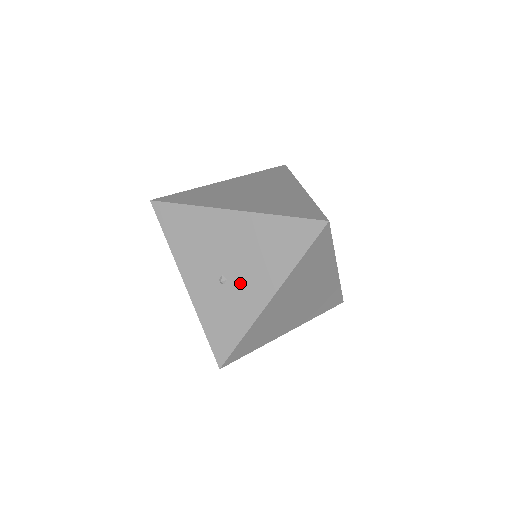
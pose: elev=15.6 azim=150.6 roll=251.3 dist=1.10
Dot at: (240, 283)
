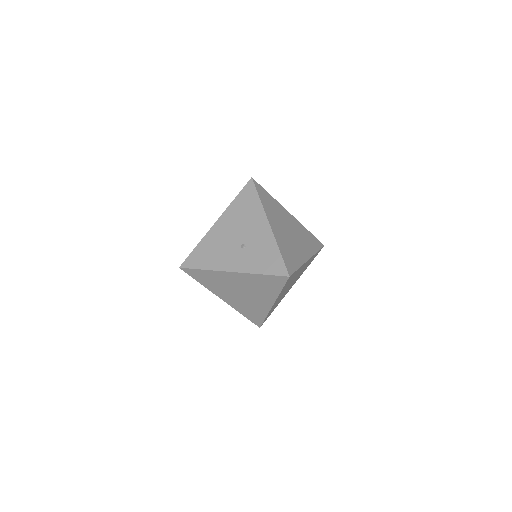
Dot at: (251, 237)
